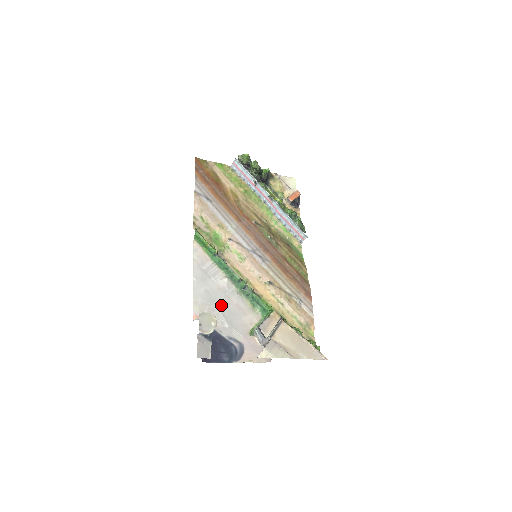
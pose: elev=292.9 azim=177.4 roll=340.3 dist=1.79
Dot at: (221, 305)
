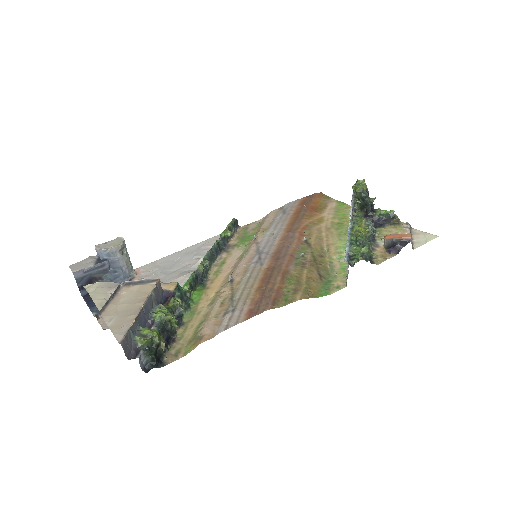
Dot at: (166, 274)
